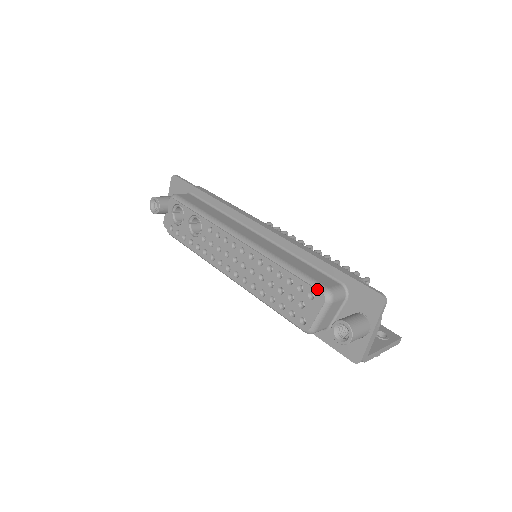
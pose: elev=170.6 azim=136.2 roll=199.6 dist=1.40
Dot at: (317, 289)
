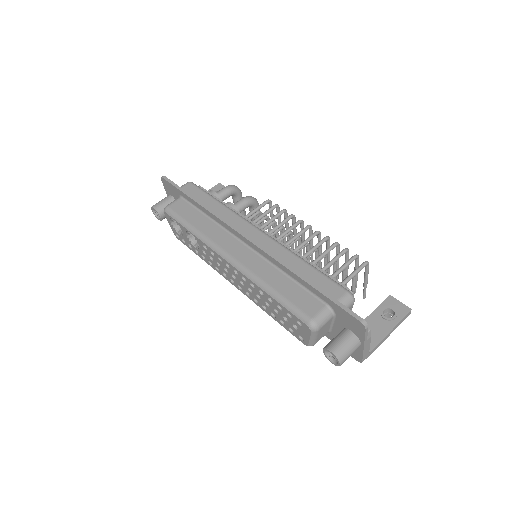
Dot at: (302, 320)
